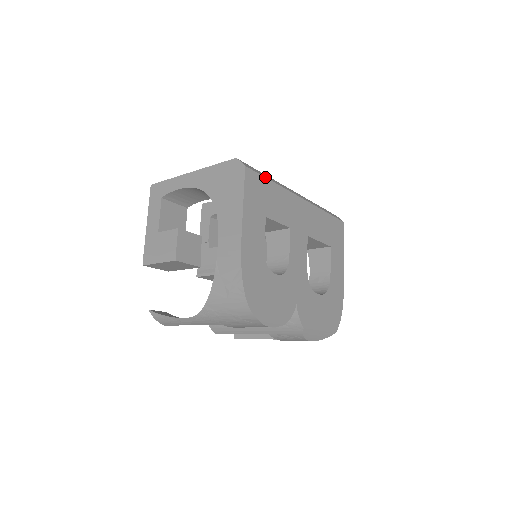
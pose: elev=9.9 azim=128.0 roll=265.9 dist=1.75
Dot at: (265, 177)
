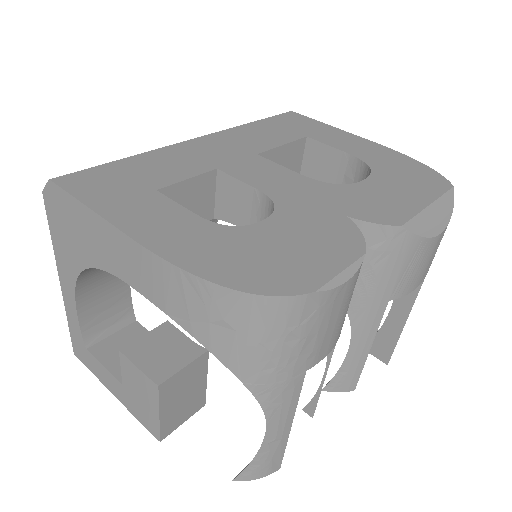
Dot at: (104, 164)
